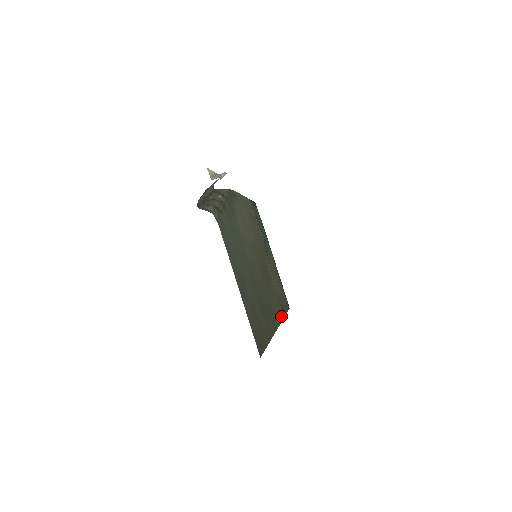
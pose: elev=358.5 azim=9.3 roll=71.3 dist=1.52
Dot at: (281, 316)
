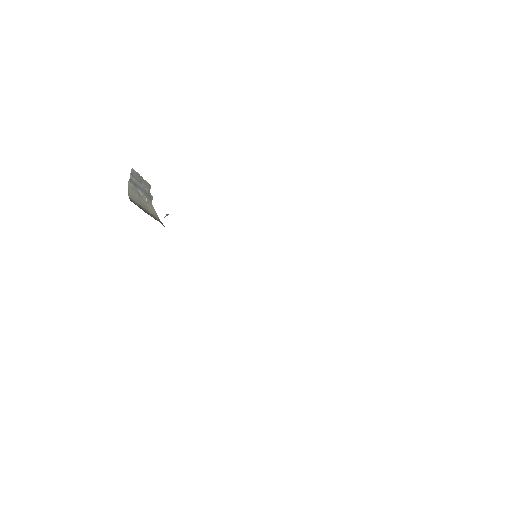
Dot at: occluded
